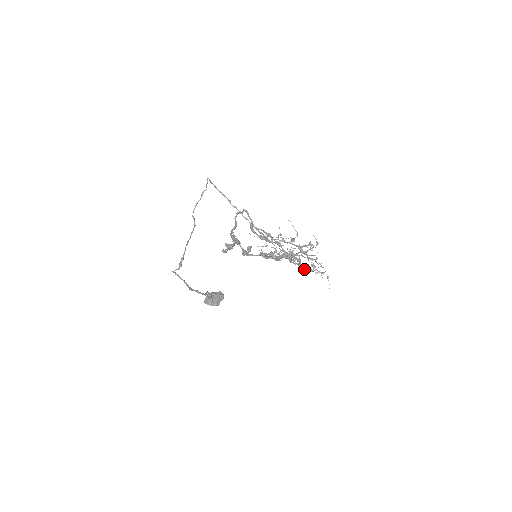
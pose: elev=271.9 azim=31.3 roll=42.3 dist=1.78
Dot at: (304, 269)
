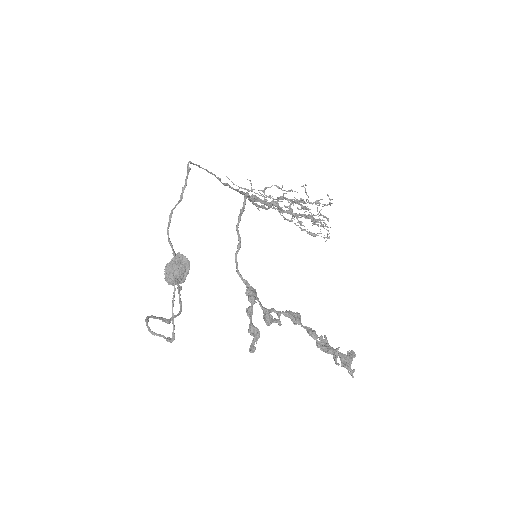
Dot at: (303, 229)
